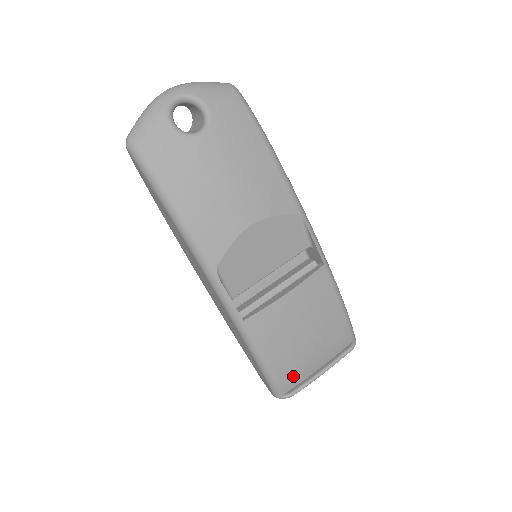
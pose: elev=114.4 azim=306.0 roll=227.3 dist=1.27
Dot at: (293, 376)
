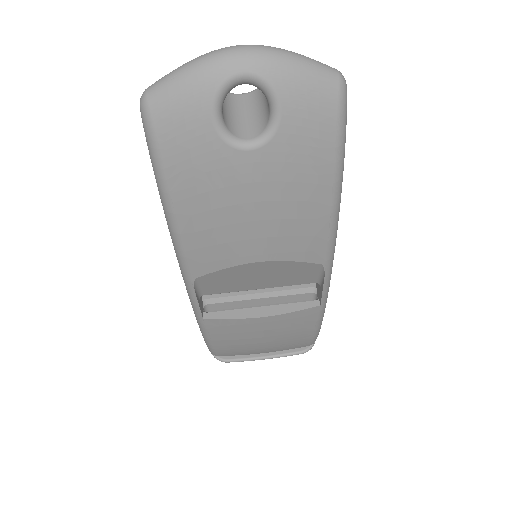
Dot at: (233, 353)
